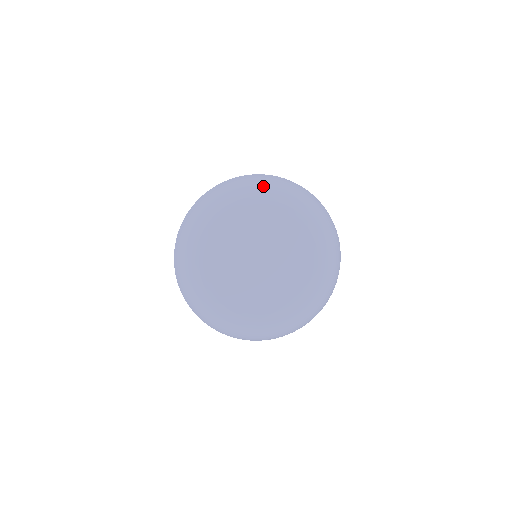
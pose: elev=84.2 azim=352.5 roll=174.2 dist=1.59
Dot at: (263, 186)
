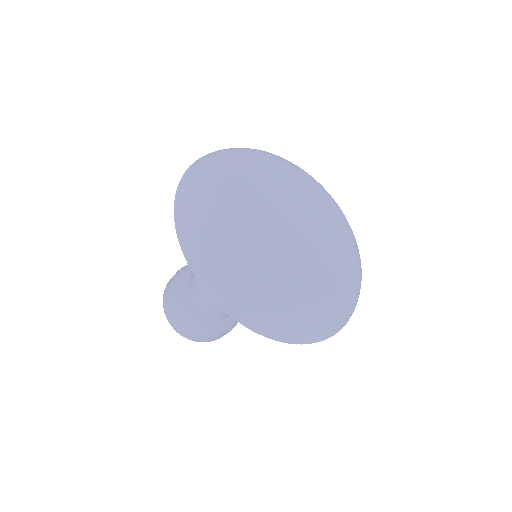
Dot at: (291, 162)
